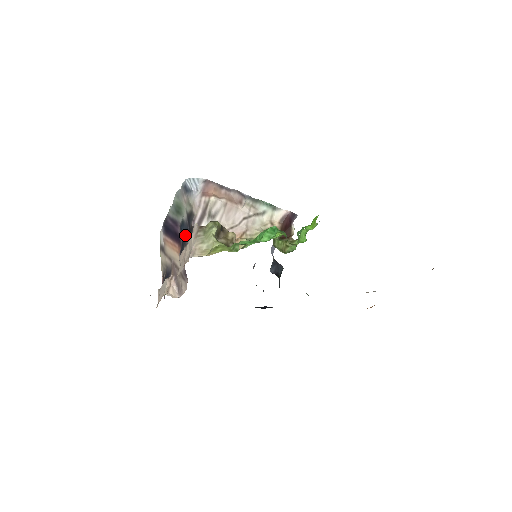
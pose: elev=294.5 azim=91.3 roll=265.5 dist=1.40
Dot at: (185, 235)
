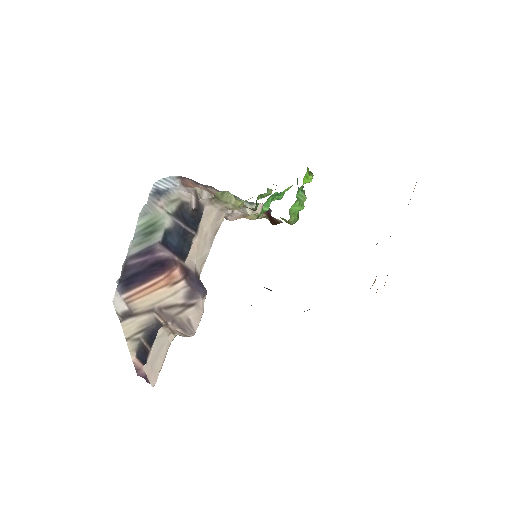
Dot at: (182, 235)
